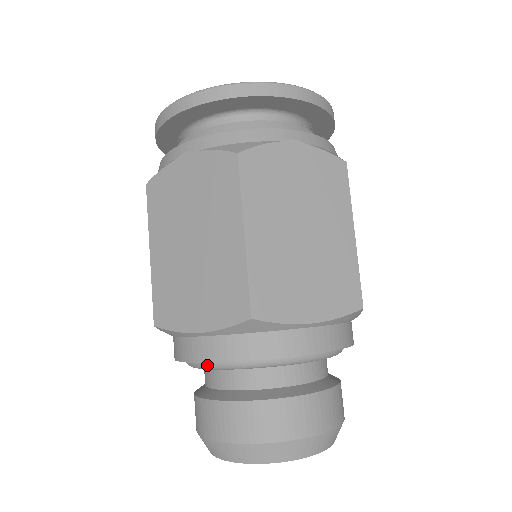
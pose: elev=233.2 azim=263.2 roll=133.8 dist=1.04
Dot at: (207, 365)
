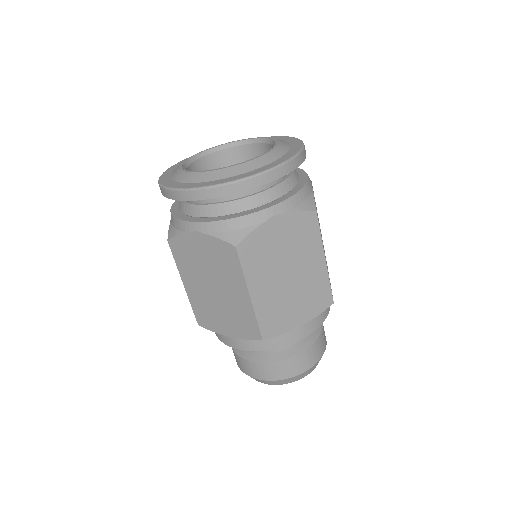
Dot at: occluded
